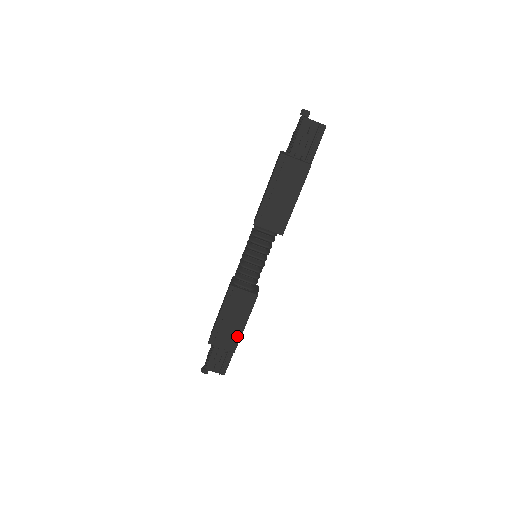
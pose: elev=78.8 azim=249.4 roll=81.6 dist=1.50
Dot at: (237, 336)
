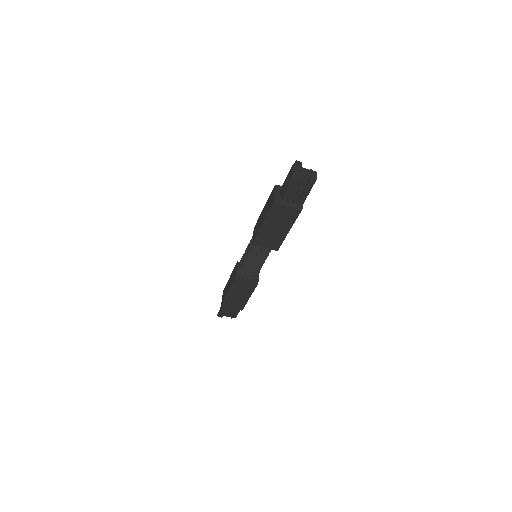
Dot at: (244, 303)
